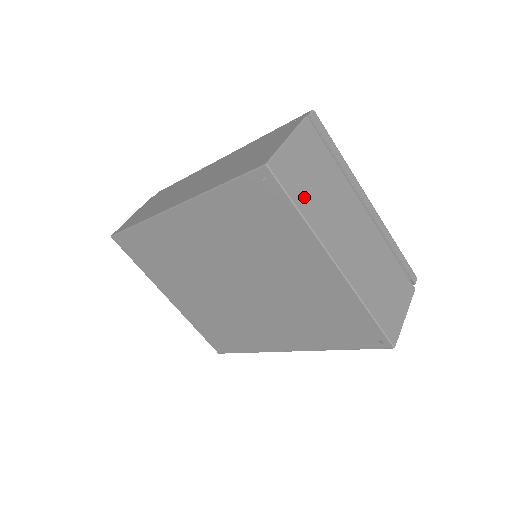
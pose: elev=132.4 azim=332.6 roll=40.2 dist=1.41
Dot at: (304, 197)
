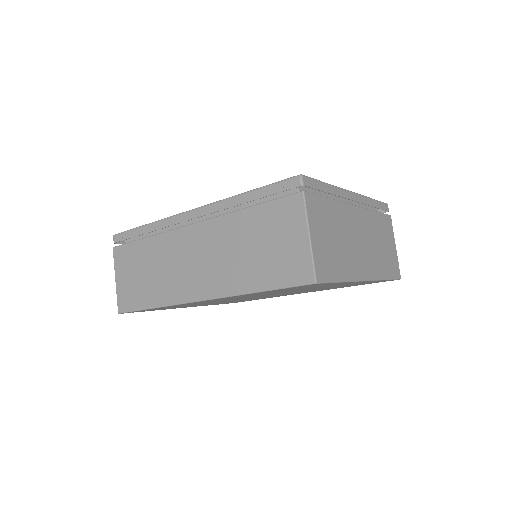
Dot at: (337, 266)
